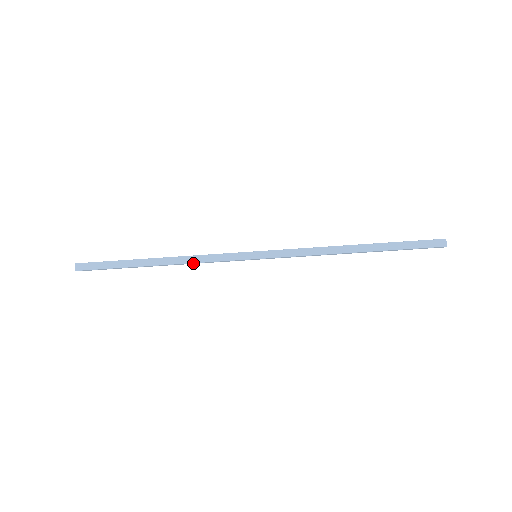
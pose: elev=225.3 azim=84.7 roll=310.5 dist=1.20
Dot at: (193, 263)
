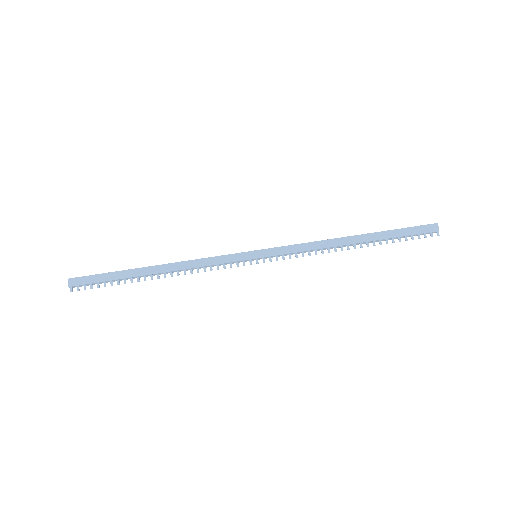
Dot at: (192, 264)
